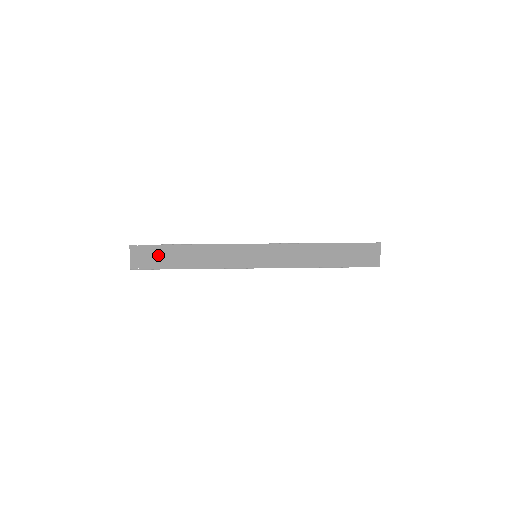
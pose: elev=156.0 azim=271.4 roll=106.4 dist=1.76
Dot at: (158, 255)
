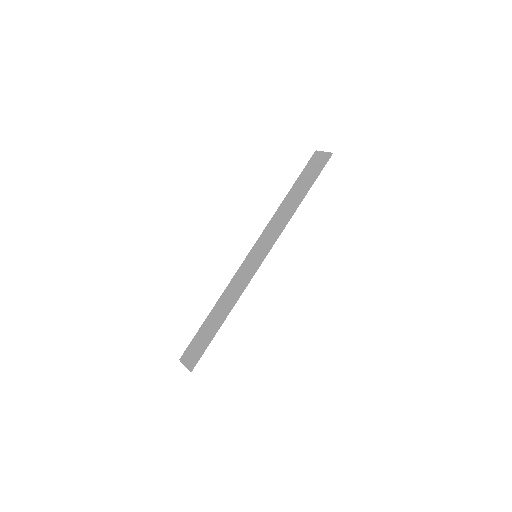
Dot at: (202, 342)
